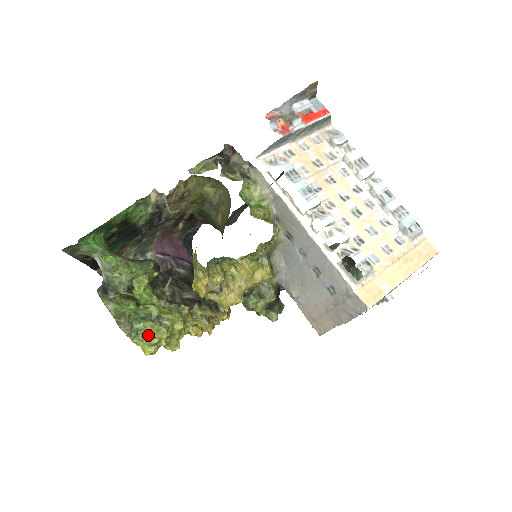
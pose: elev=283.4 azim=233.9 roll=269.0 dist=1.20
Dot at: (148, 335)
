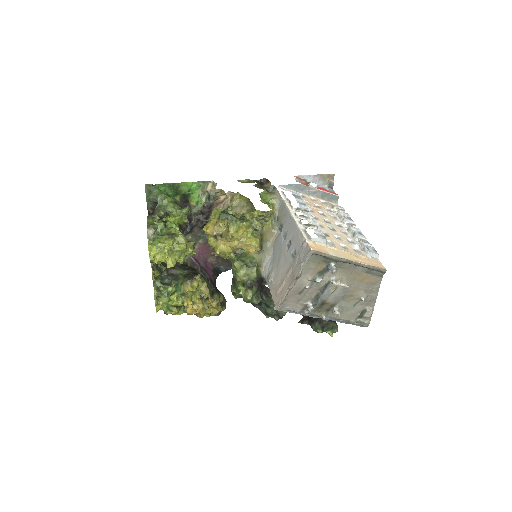
Dot at: (160, 241)
